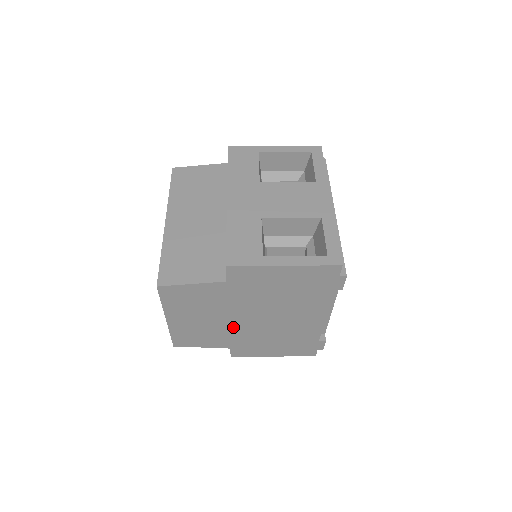
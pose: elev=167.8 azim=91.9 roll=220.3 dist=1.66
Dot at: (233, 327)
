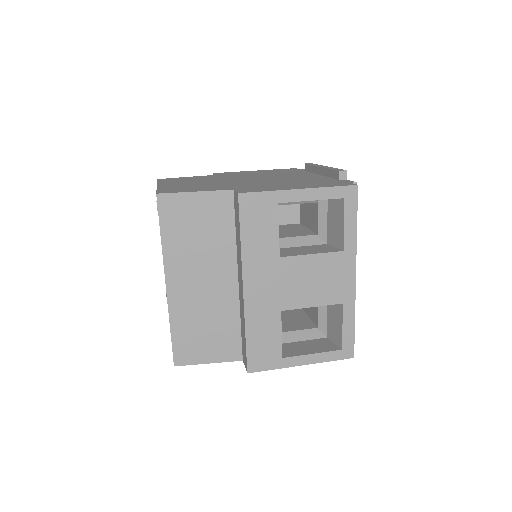
Dot at: occluded
